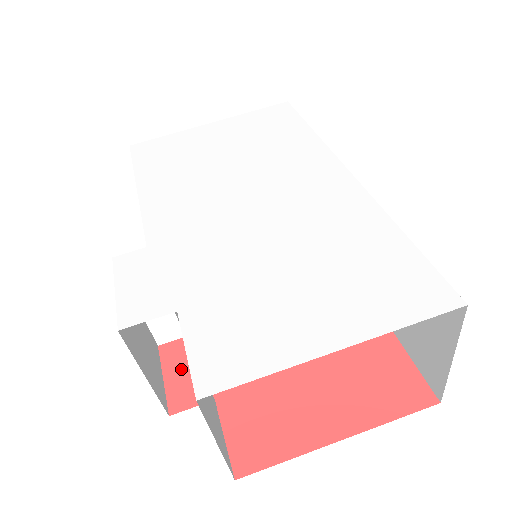
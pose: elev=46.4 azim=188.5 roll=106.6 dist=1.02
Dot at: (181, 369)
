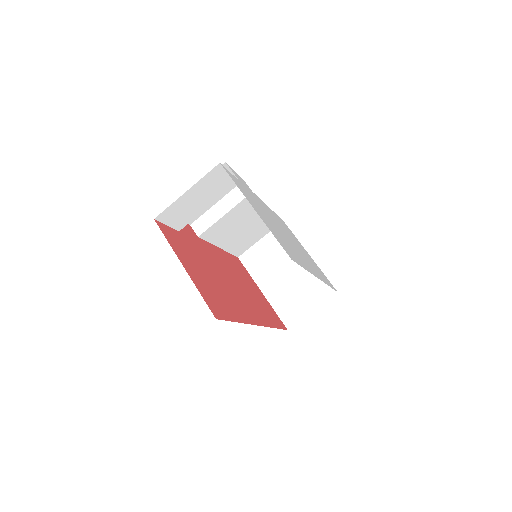
Dot at: (185, 227)
